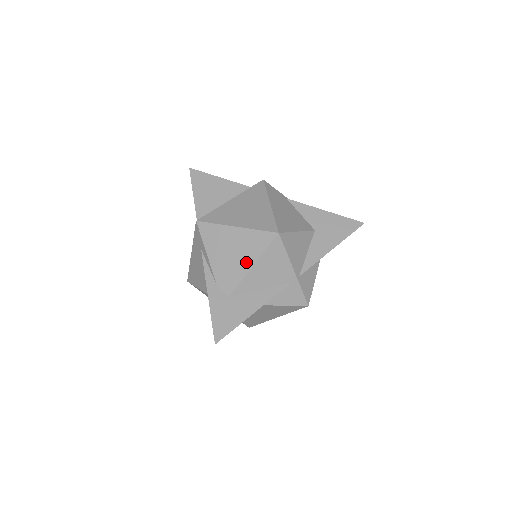
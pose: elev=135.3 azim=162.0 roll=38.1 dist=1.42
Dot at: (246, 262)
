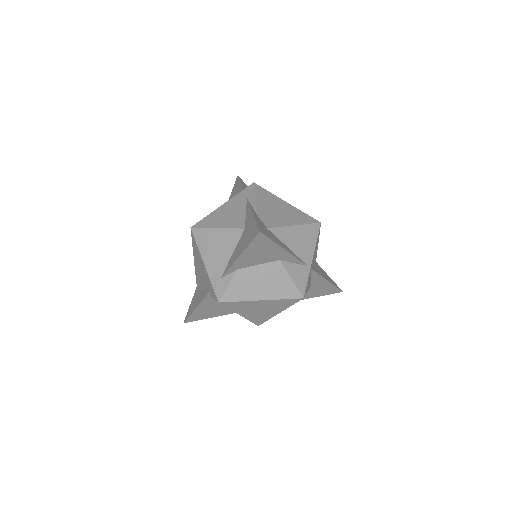
Dot at: (290, 220)
